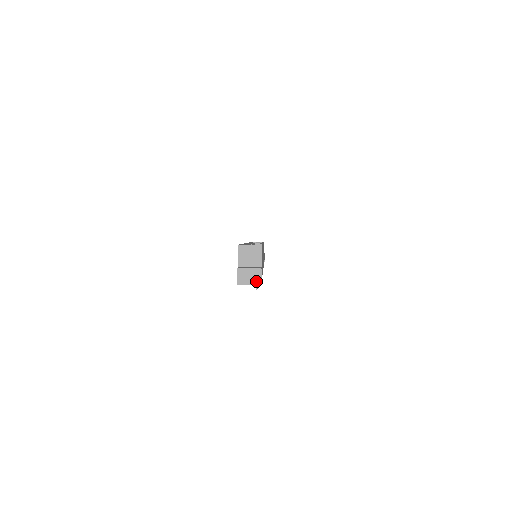
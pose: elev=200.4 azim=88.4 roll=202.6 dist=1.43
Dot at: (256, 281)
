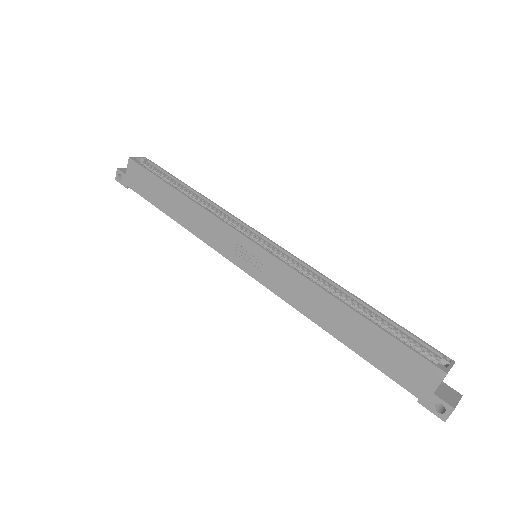
Dot at: occluded
